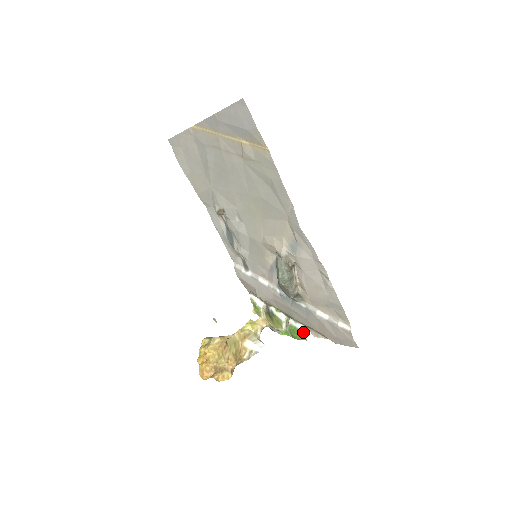
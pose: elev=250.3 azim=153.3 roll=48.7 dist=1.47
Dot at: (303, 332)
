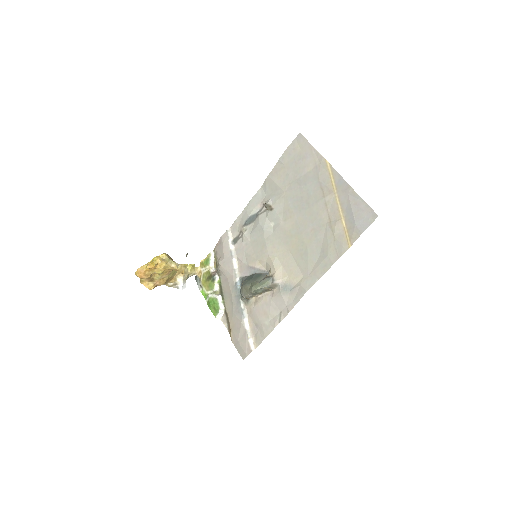
Dot at: (220, 312)
